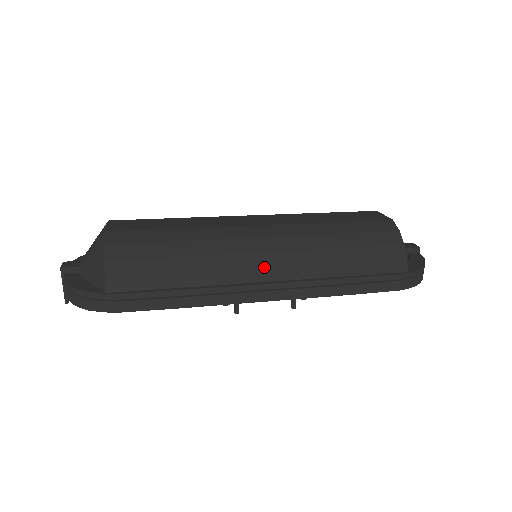
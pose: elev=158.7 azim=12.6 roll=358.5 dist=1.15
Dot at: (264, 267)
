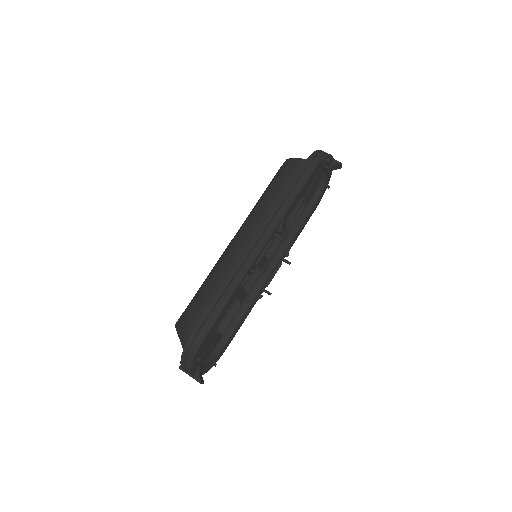
Dot at: (242, 243)
